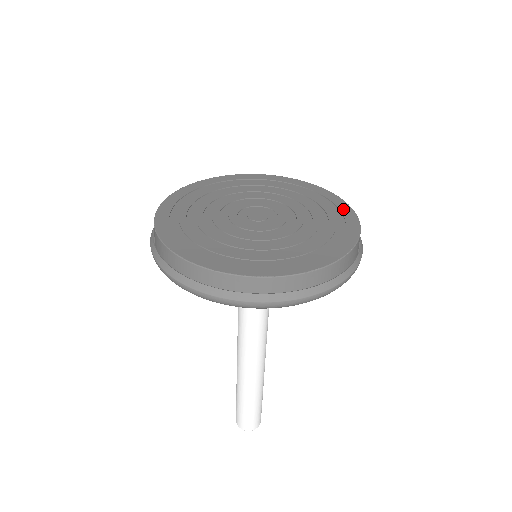
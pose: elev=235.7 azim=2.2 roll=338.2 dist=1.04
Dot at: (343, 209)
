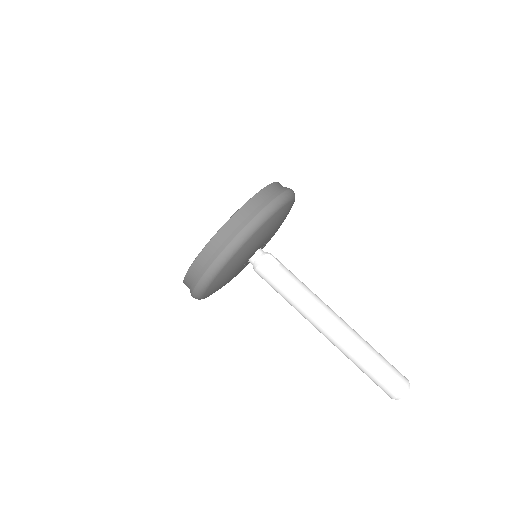
Dot at: occluded
